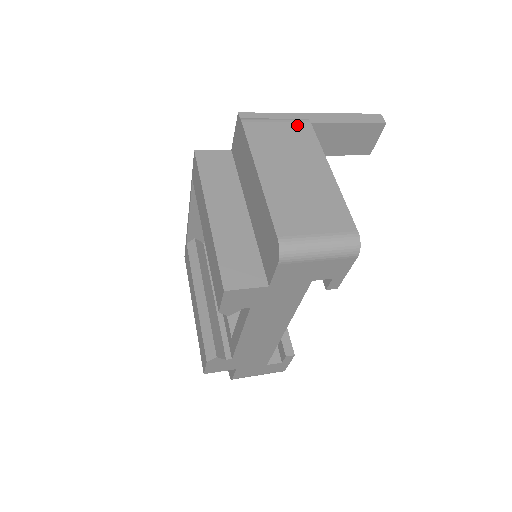
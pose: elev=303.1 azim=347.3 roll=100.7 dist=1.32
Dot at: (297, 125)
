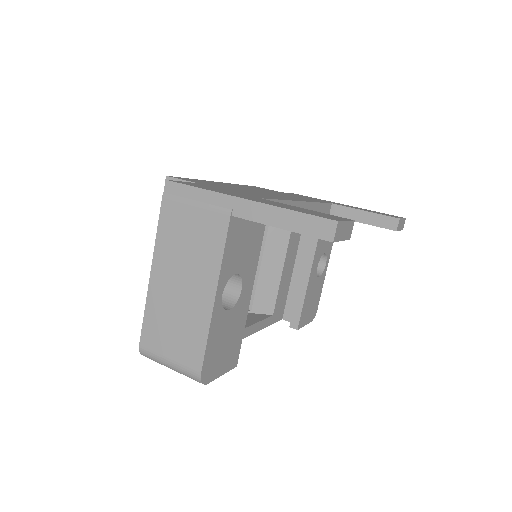
Dot at: (213, 217)
